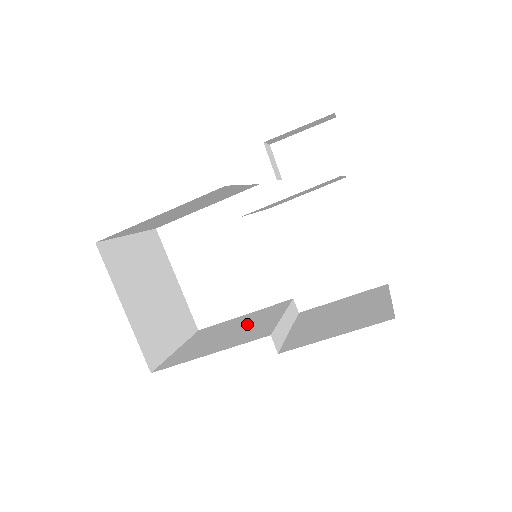
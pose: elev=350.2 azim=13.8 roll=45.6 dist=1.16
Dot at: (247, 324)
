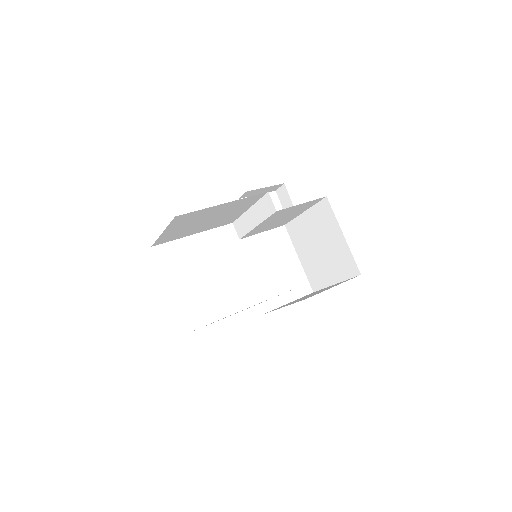
Dot at: occluded
